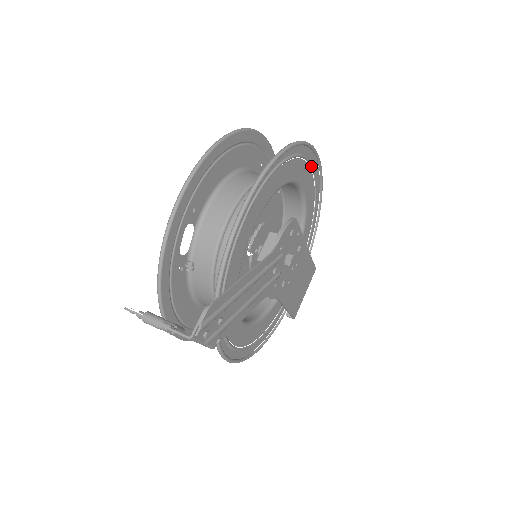
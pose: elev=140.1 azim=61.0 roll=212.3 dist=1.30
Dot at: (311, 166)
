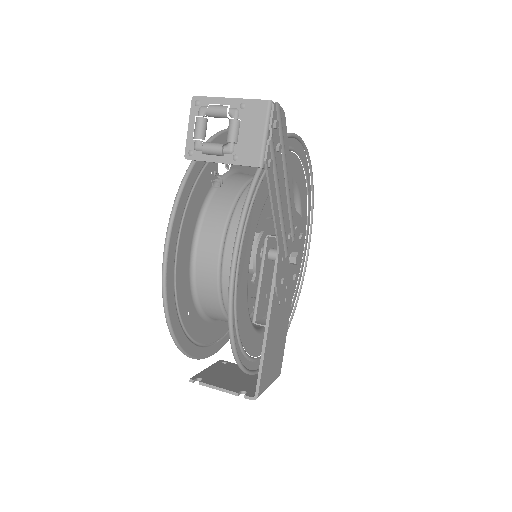
Dot at: (306, 241)
